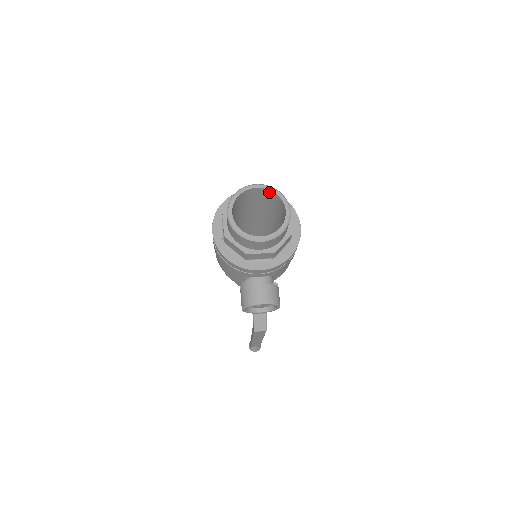
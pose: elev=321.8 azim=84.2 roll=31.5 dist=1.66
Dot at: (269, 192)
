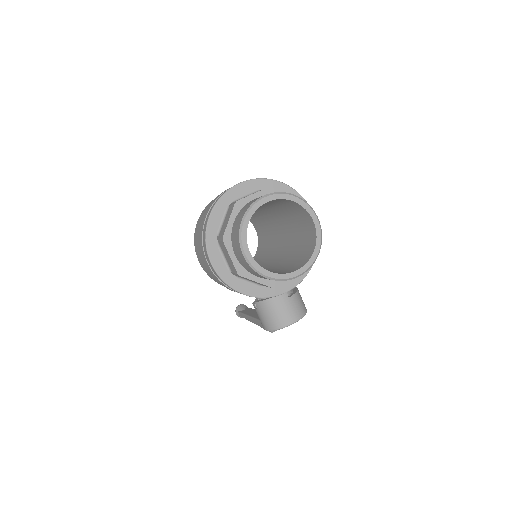
Dot at: (282, 200)
